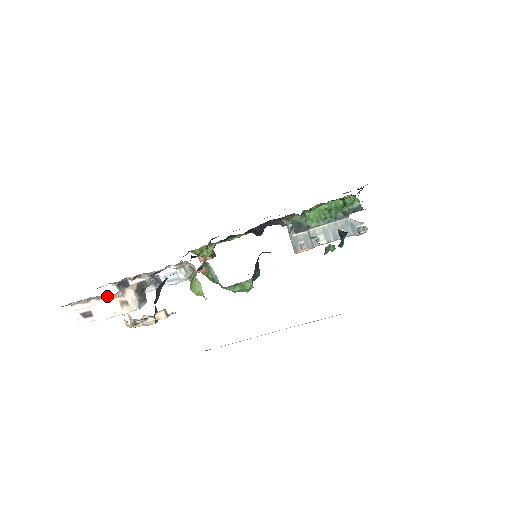
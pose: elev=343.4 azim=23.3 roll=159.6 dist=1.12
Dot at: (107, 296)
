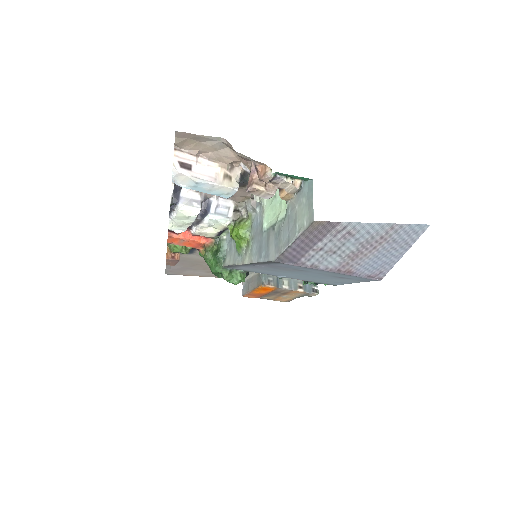
Dot at: (217, 161)
